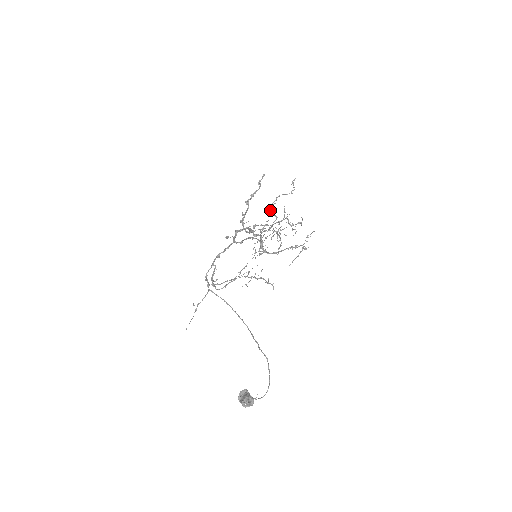
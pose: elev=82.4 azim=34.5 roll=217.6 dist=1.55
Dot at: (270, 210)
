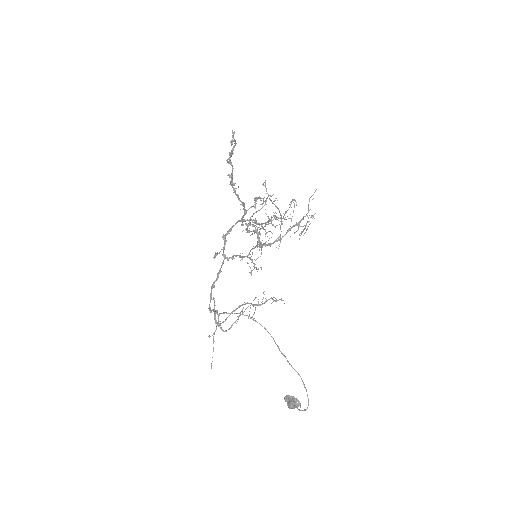
Dot at: (248, 232)
